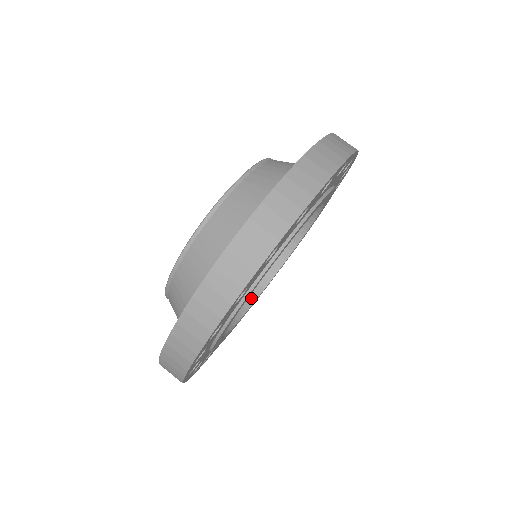
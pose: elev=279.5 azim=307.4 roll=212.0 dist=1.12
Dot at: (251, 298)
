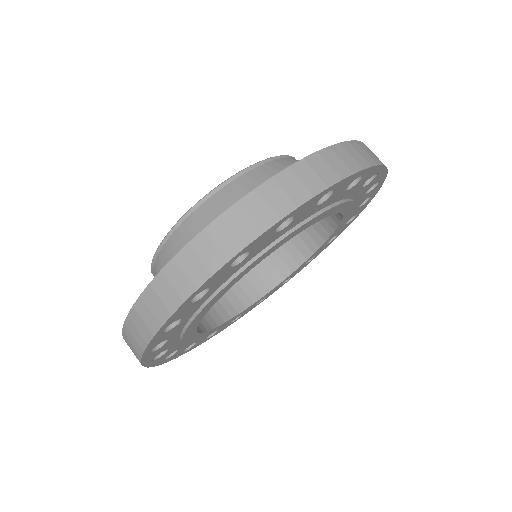
Dot at: (253, 298)
